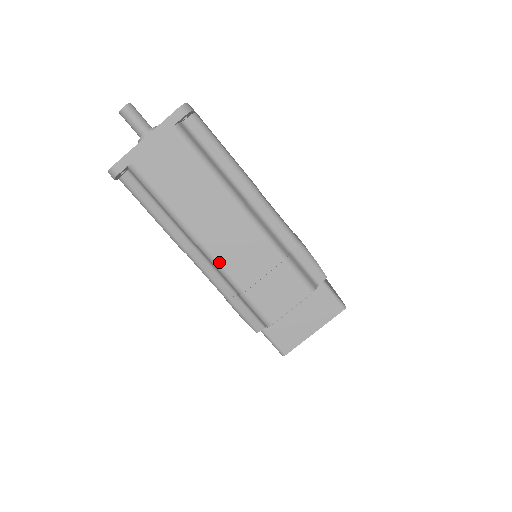
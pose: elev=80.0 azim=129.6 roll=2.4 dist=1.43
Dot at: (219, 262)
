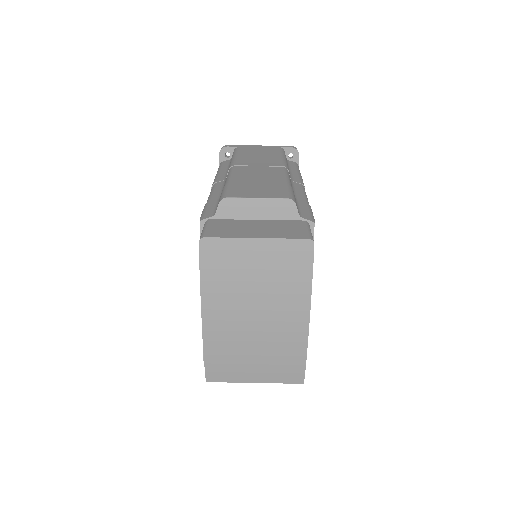
Dot at: (234, 173)
